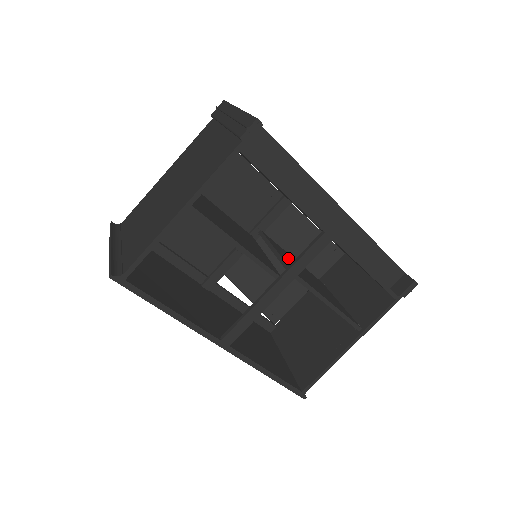
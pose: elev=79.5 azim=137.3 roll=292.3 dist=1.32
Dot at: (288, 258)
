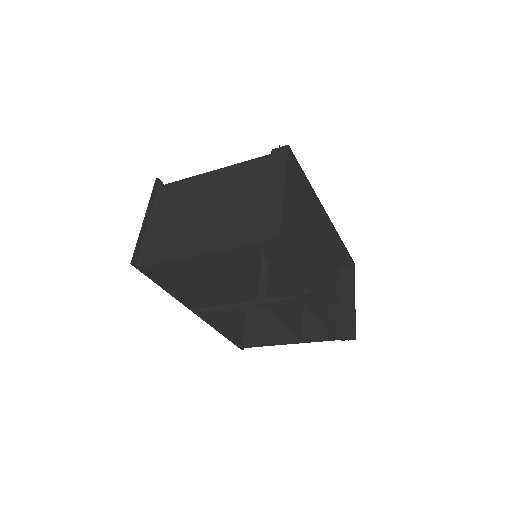
Dot at: occluded
